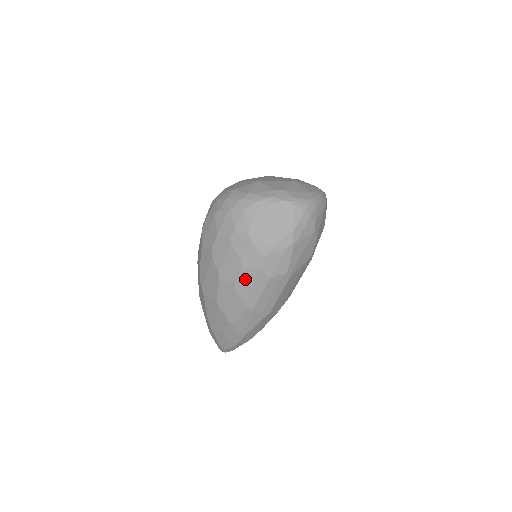
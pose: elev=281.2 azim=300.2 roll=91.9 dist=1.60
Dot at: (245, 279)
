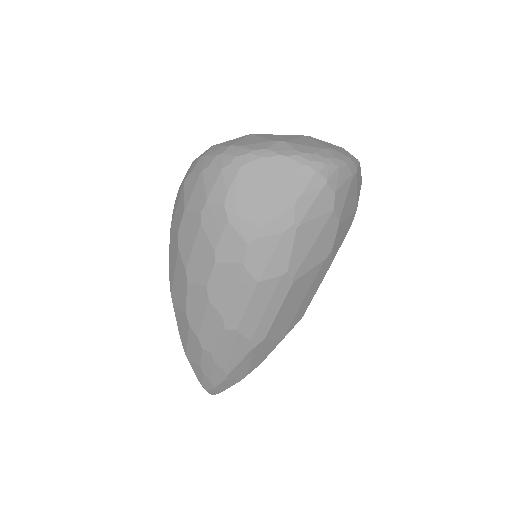
Dot at: (221, 281)
